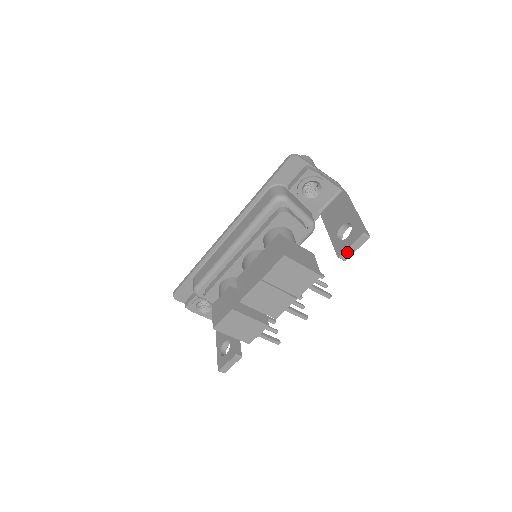
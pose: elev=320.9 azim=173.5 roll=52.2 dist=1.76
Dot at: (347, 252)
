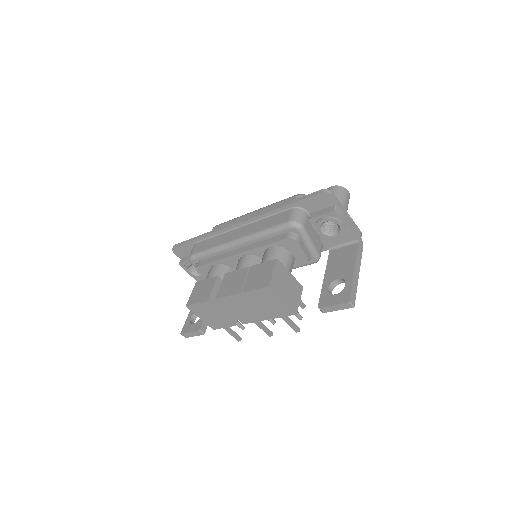
Dot at: (328, 308)
